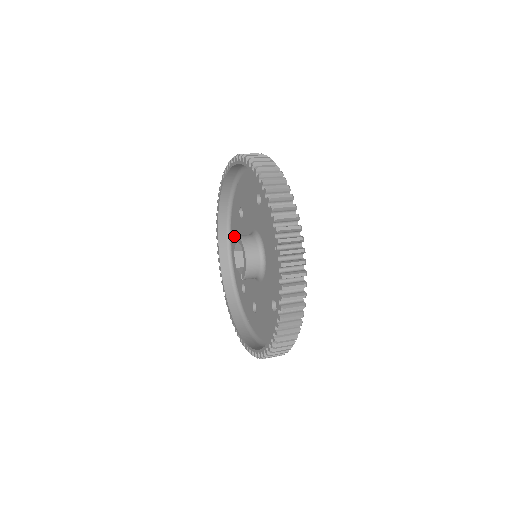
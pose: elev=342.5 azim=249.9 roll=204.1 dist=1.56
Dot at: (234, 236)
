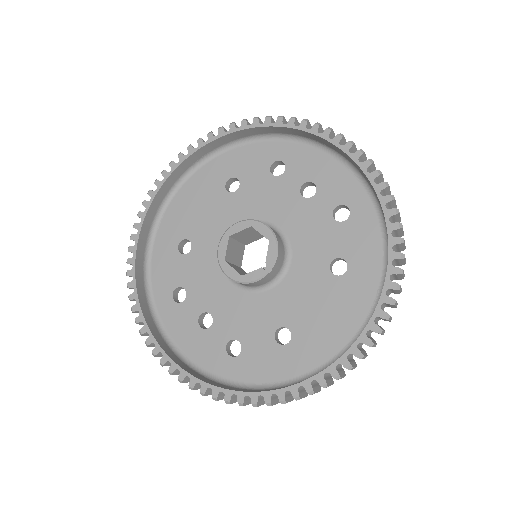
Dot at: (171, 300)
